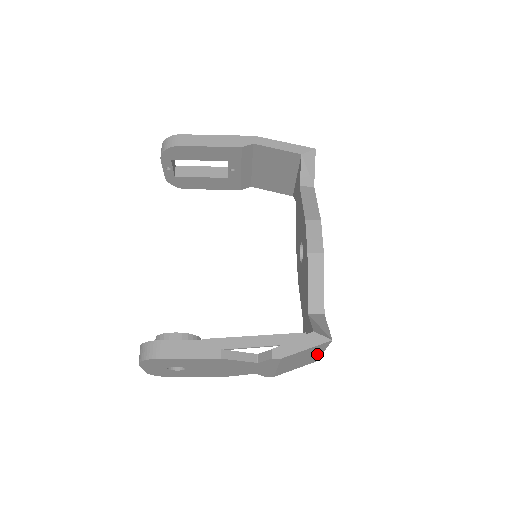
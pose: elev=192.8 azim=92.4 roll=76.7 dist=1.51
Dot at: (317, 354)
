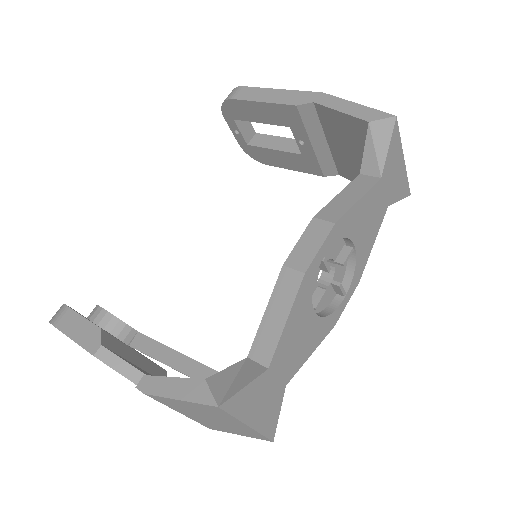
Dot at: (241, 425)
